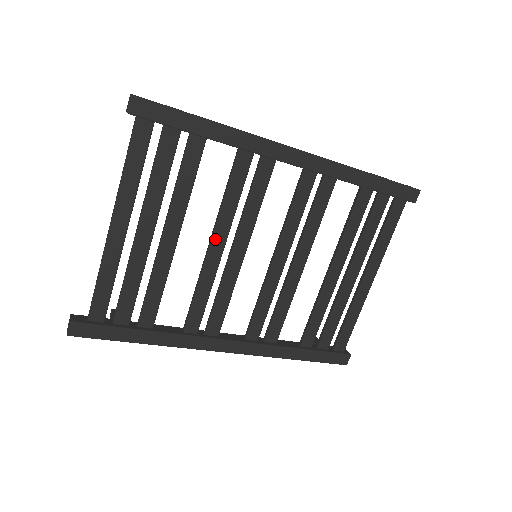
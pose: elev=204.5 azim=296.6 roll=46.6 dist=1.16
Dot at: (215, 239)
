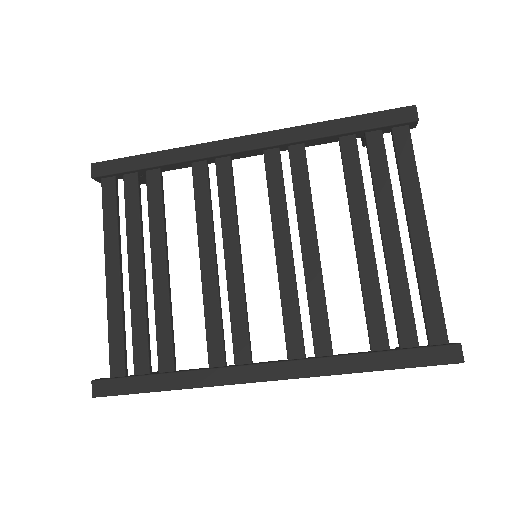
Dot at: (202, 253)
